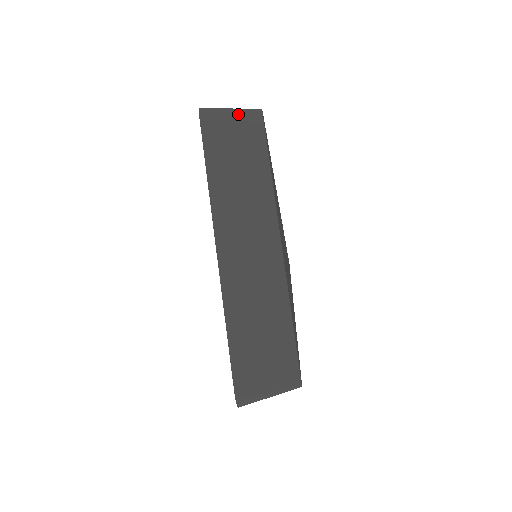
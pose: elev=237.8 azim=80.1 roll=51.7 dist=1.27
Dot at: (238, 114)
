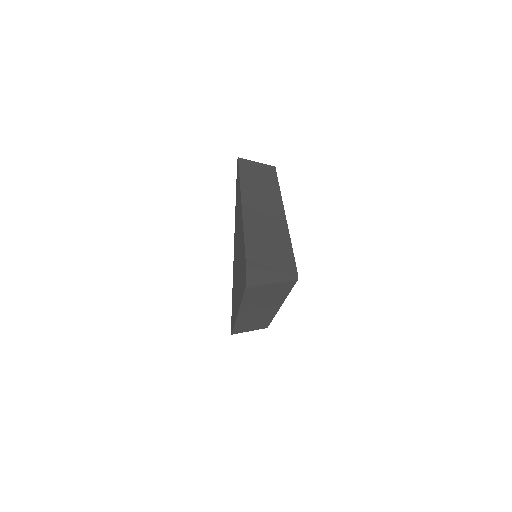
Dot at: (277, 283)
